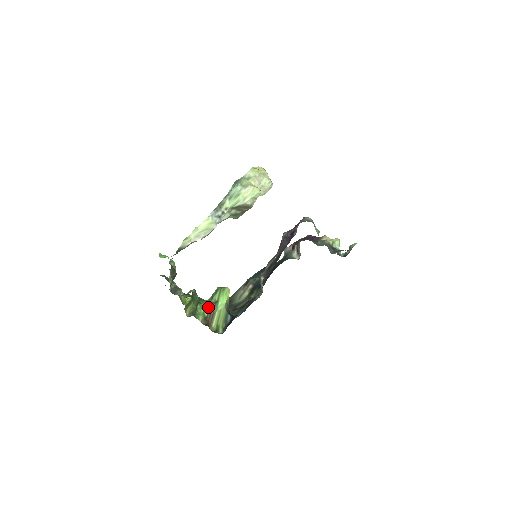
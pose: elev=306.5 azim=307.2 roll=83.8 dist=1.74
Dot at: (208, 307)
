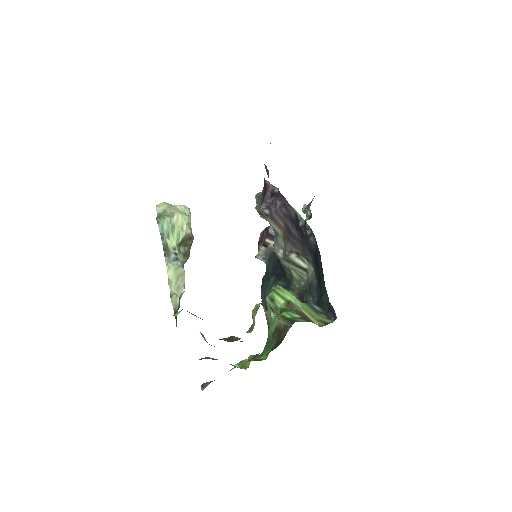
Dot at: (289, 311)
